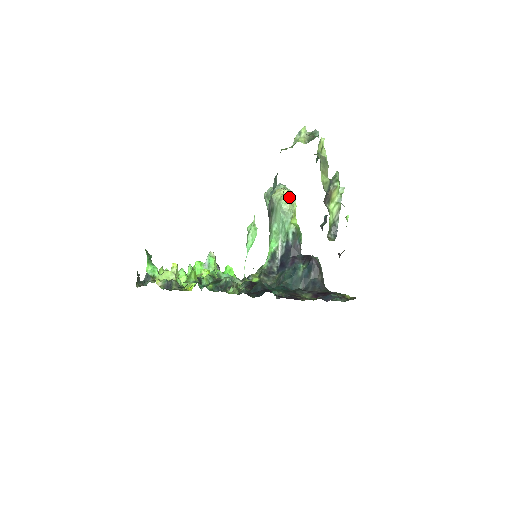
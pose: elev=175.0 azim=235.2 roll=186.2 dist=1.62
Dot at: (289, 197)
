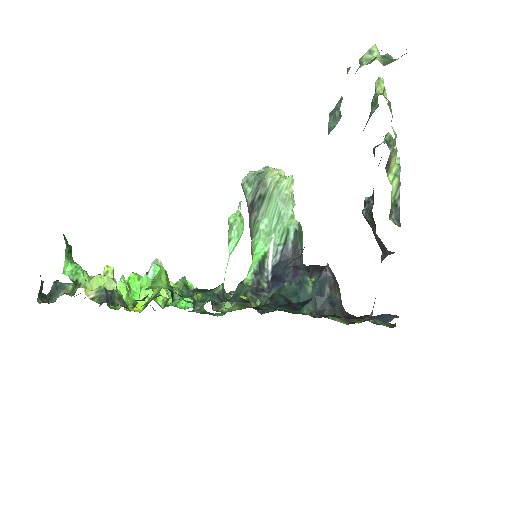
Dot at: occluded
